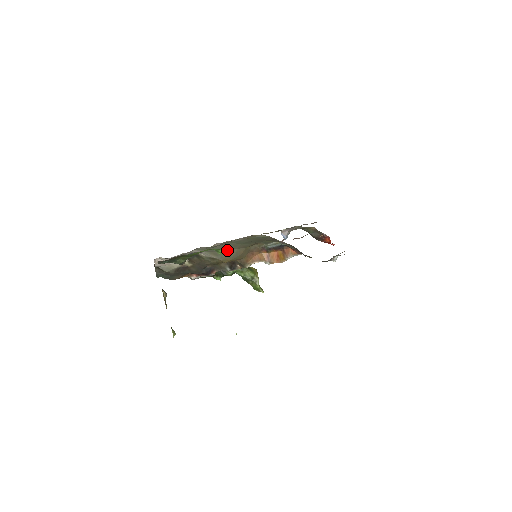
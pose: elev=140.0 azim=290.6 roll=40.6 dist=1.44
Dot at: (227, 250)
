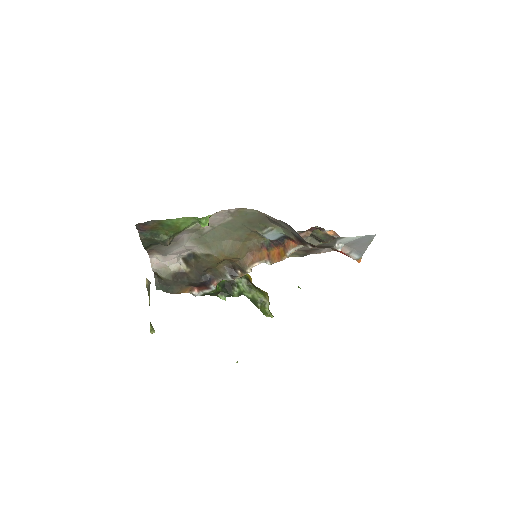
Dot at: (221, 241)
